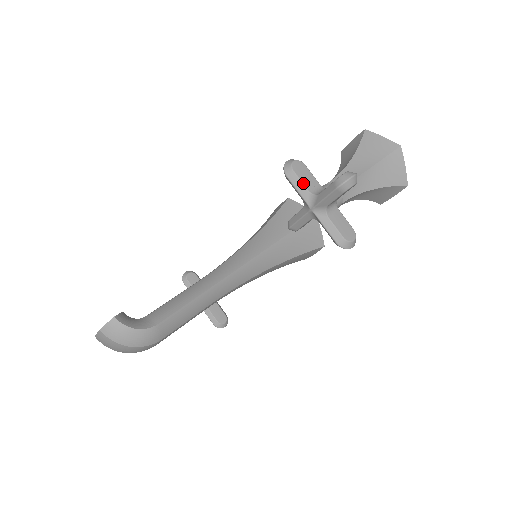
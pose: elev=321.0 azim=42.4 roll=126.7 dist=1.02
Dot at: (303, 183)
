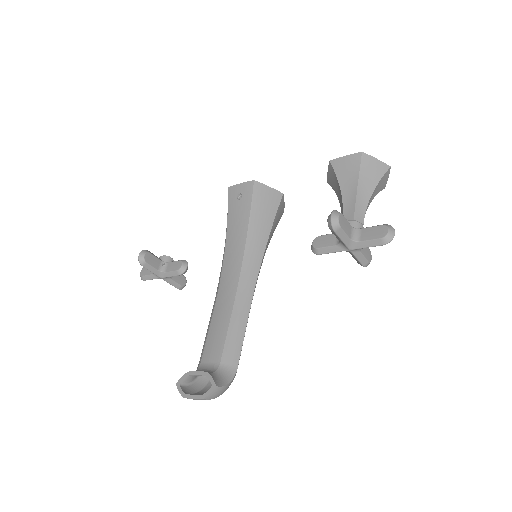
Dot at: (347, 234)
